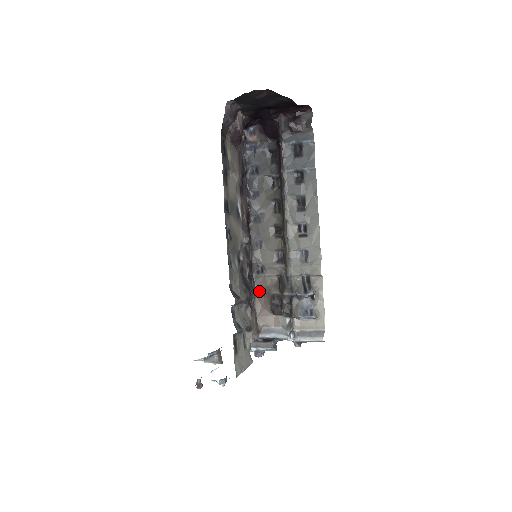
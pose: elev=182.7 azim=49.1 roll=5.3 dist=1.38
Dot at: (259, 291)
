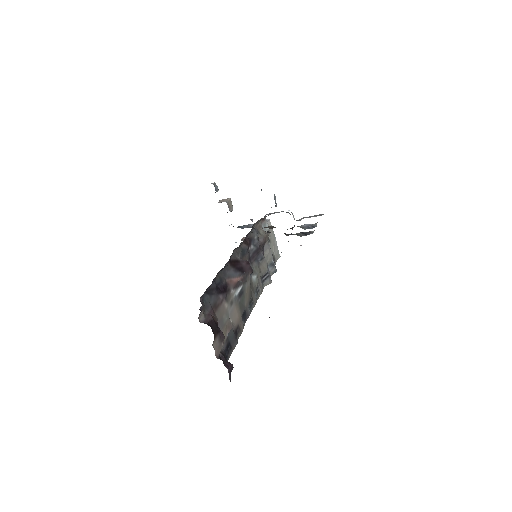
Dot at: occluded
